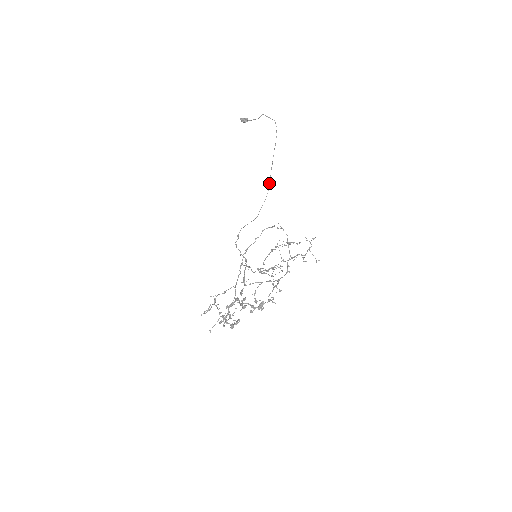
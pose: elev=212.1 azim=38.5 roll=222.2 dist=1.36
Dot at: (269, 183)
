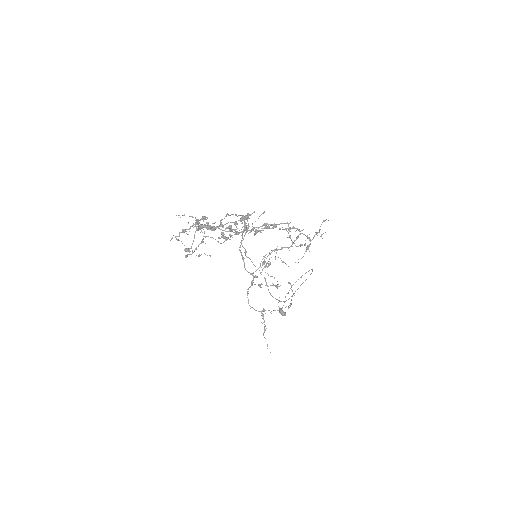
Dot at: occluded
